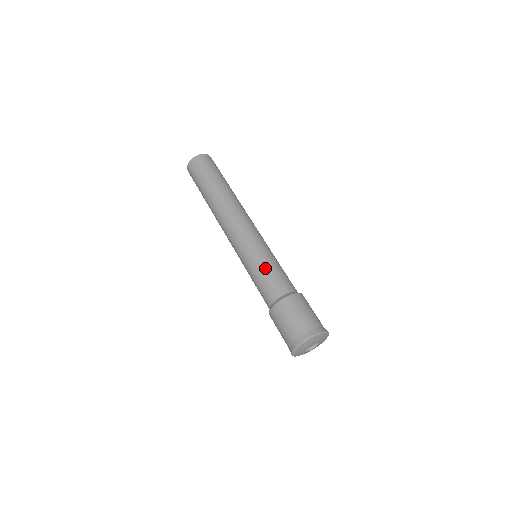
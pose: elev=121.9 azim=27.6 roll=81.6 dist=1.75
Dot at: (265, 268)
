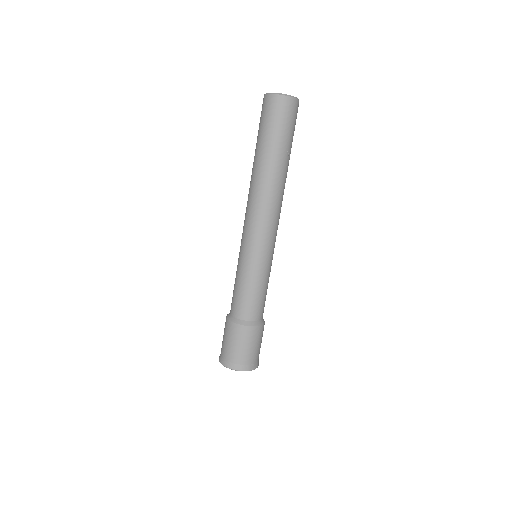
Dot at: (238, 282)
